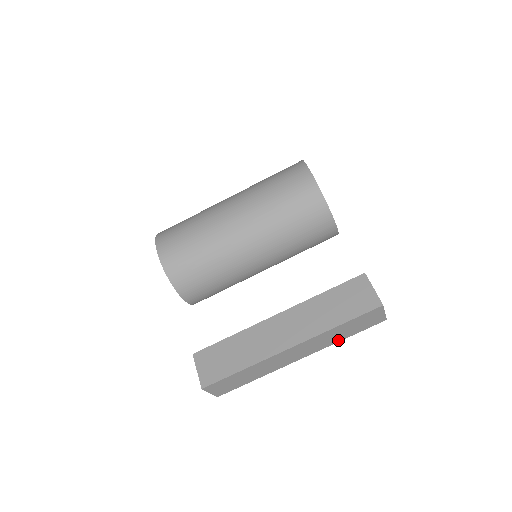
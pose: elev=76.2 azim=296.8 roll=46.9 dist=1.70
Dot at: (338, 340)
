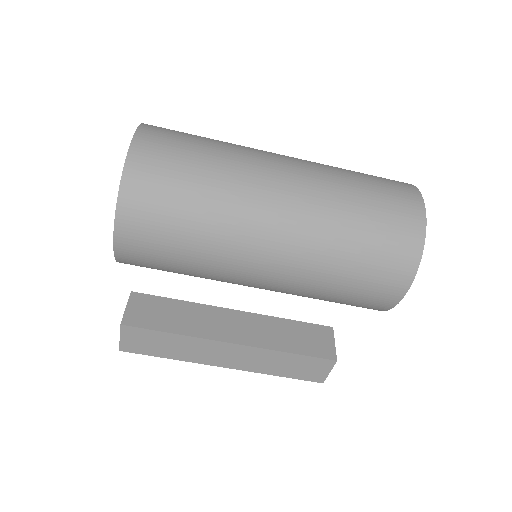
Dot at: occluded
